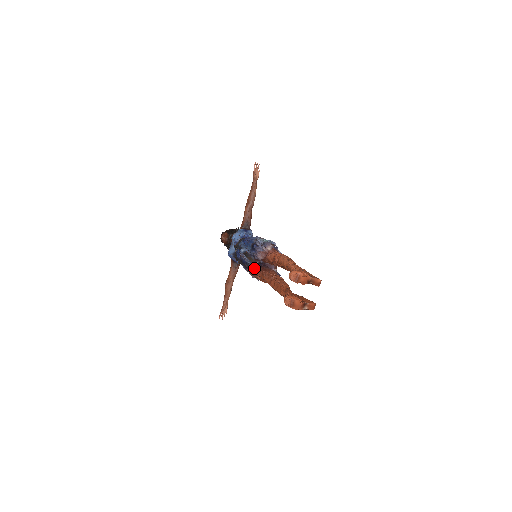
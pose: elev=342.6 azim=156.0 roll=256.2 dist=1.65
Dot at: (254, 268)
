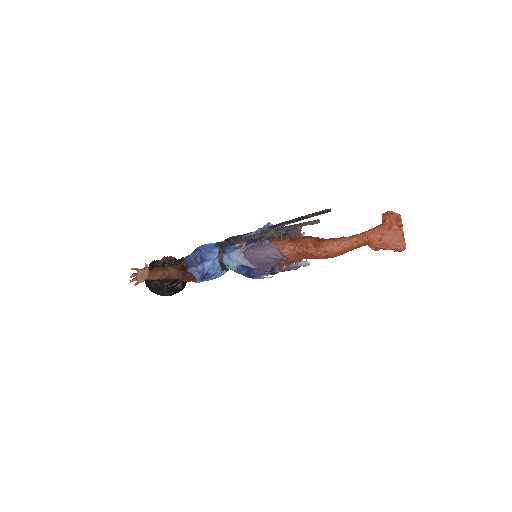
Dot at: occluded
